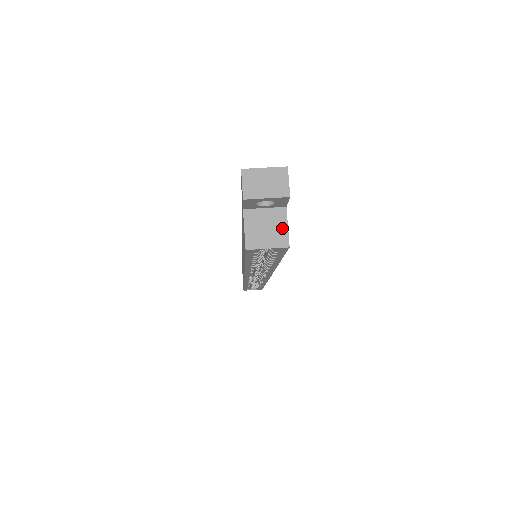
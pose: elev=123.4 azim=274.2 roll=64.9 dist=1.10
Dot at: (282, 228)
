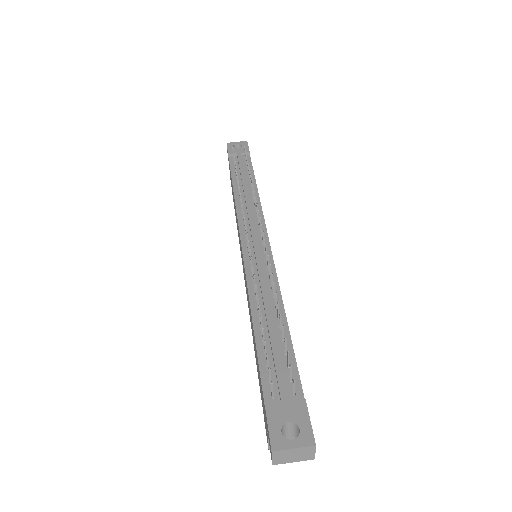
Dot at: occluded
